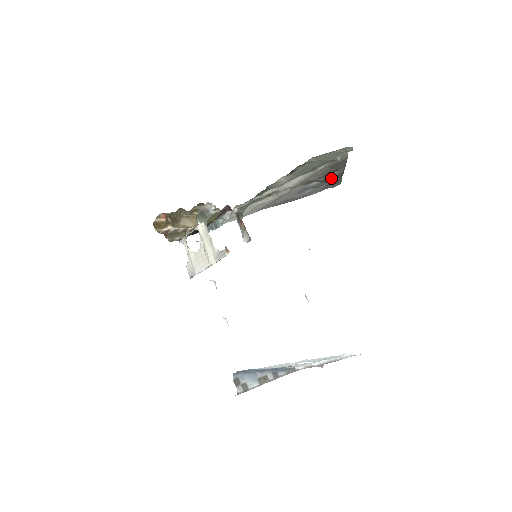
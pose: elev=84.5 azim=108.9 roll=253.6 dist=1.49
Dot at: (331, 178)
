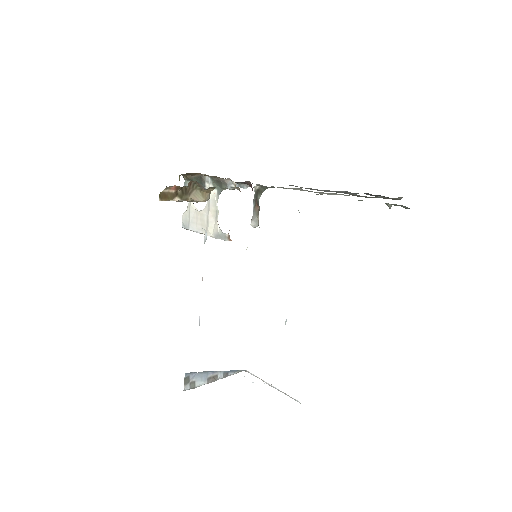
Dot at: occluded
